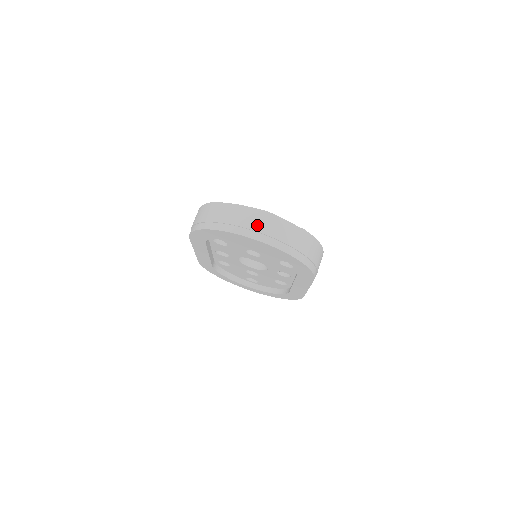
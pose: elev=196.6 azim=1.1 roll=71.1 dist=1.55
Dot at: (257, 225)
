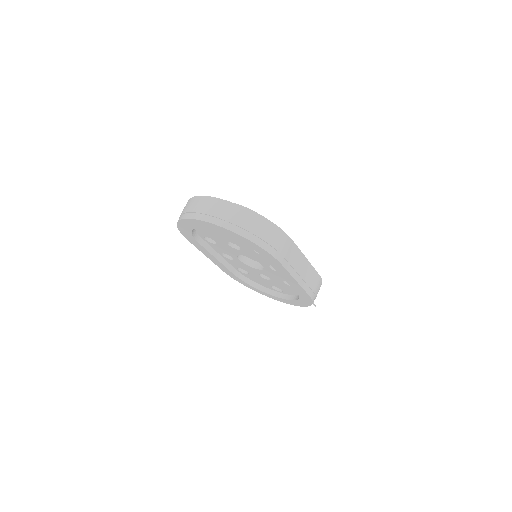
Dot at: (204, 208)
